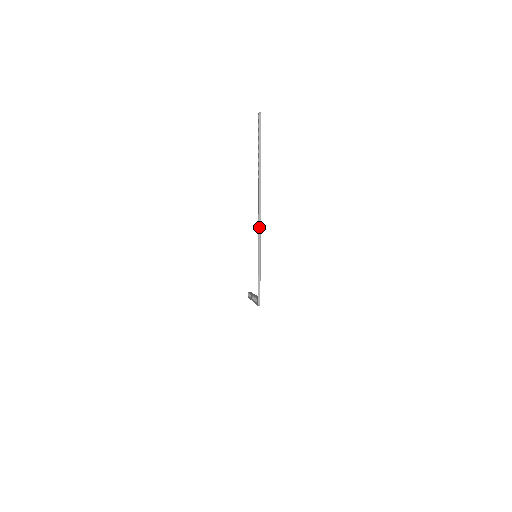
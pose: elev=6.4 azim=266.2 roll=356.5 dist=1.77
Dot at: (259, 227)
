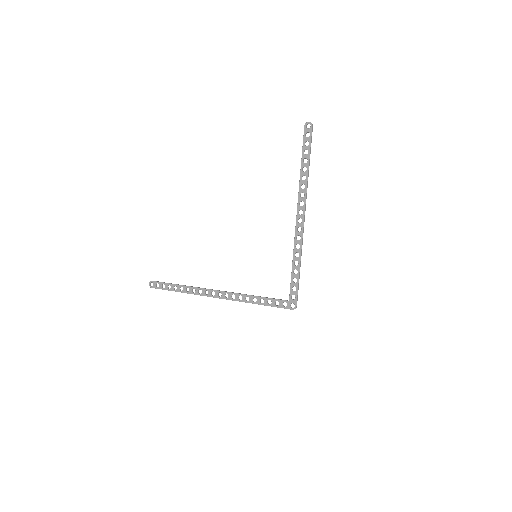
Dot at: occluded
